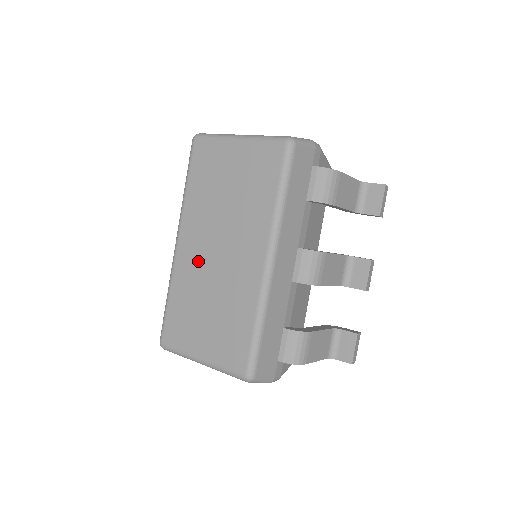
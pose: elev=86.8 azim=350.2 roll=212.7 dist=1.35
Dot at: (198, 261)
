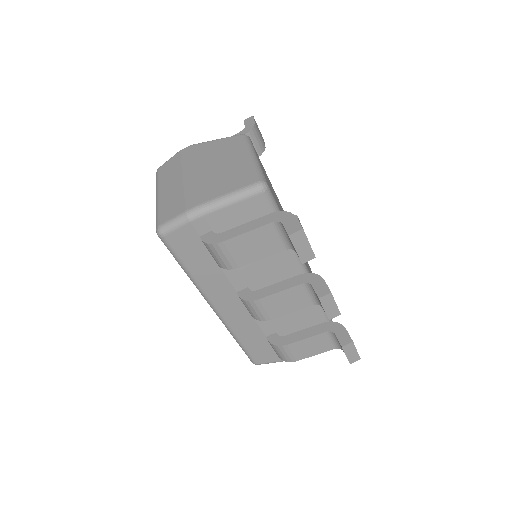
Dot at: occluded
